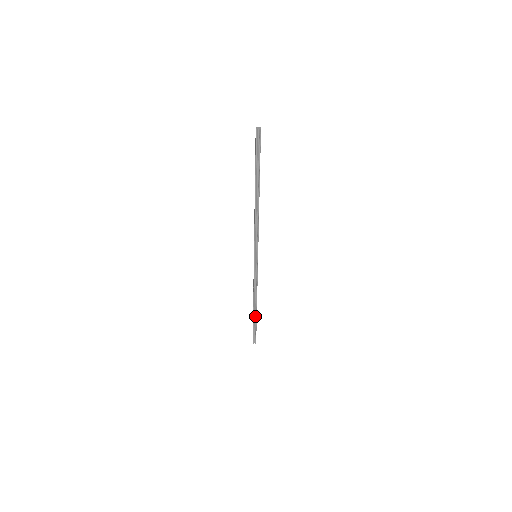
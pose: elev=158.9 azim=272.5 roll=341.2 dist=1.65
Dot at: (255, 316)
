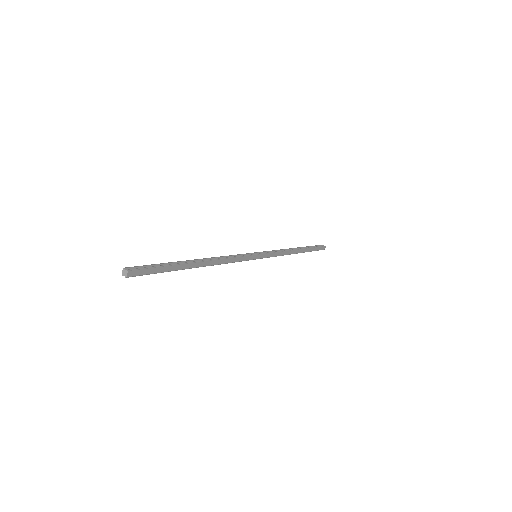
Dot at: (303, 251)
